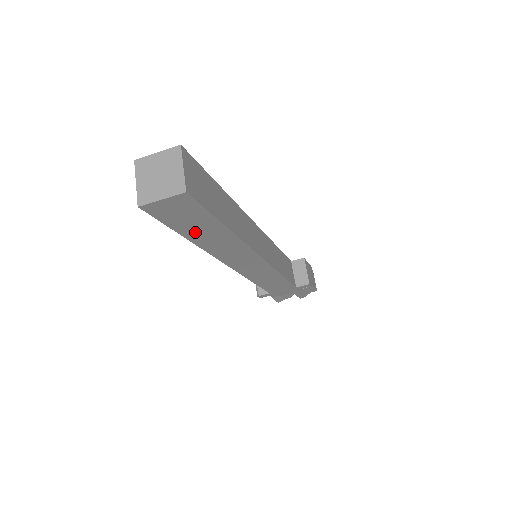
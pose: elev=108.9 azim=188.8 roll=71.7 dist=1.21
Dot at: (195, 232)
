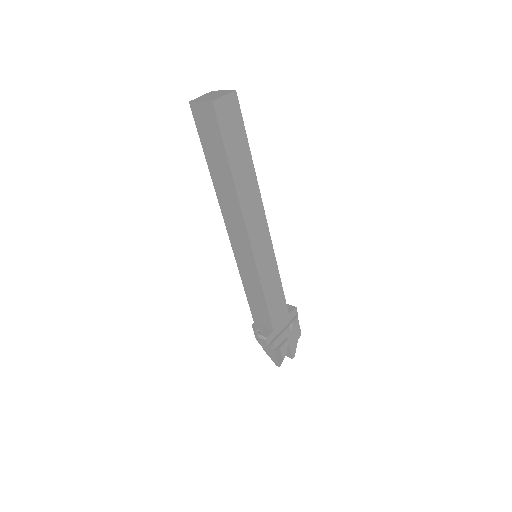
Dot at: (235, 157)
